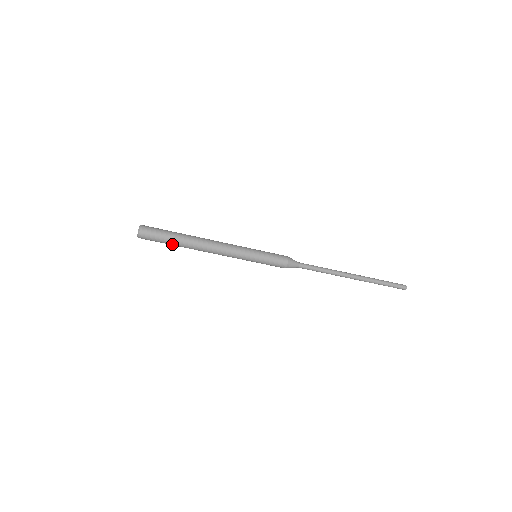
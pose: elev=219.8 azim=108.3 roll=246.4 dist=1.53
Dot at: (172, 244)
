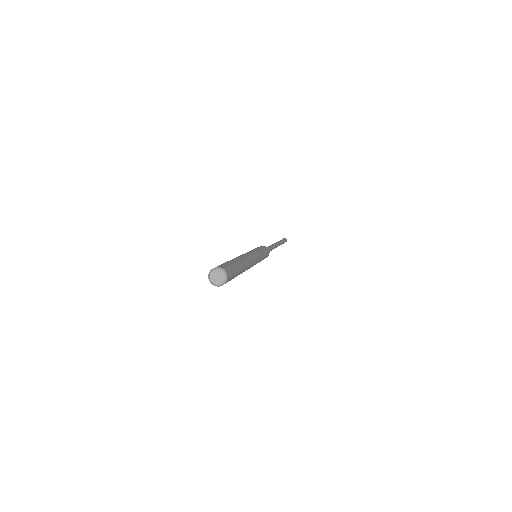
Dot at: occluded
